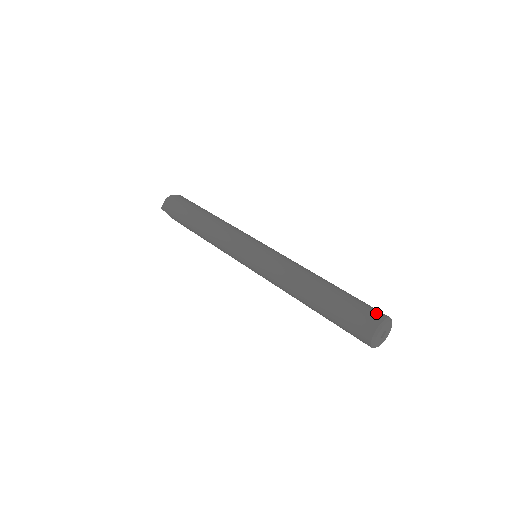
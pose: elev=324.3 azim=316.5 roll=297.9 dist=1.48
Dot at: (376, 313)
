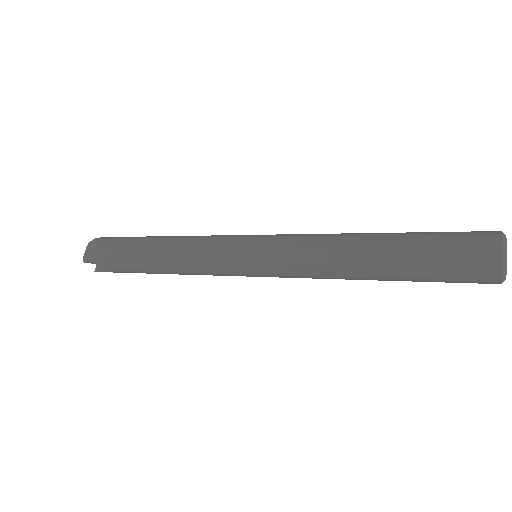
Dot at: (483, 231)
